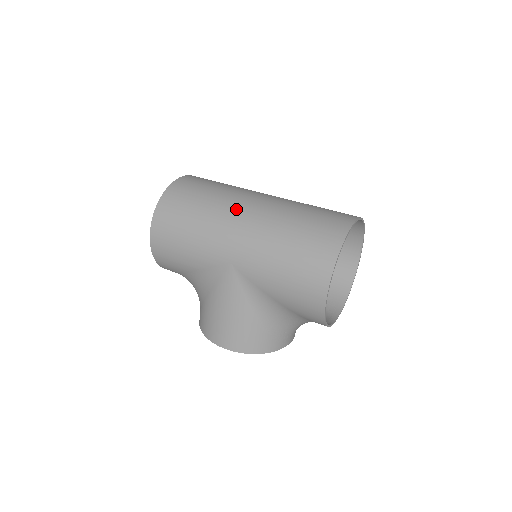
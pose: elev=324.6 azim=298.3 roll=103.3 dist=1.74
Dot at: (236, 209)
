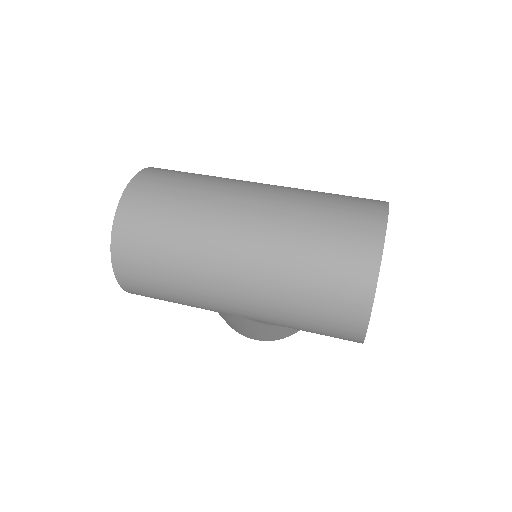
Dot at: (217, 264)
